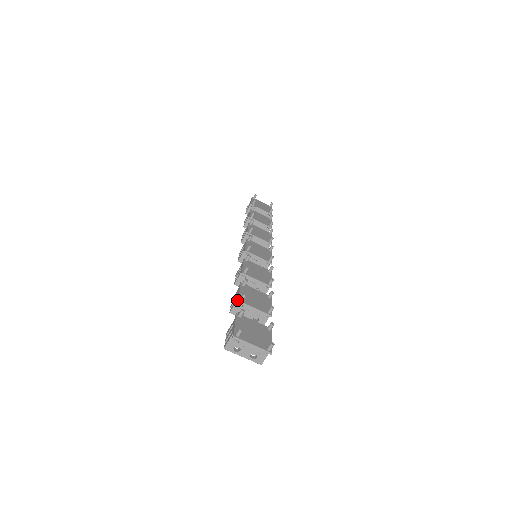
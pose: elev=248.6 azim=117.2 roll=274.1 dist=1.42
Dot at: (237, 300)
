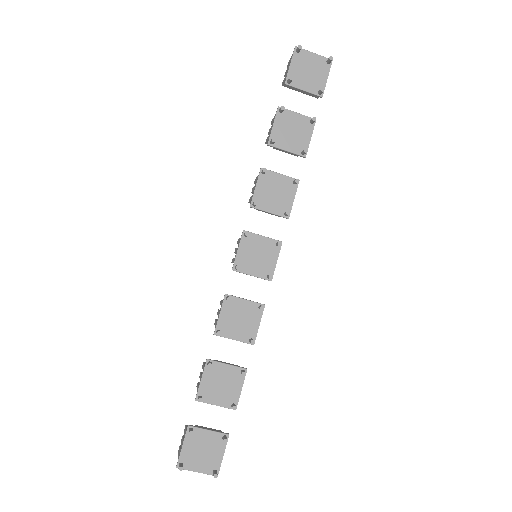
Dot at: occluded
